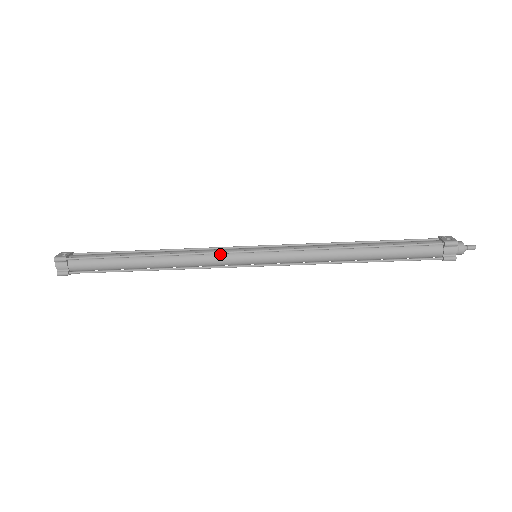
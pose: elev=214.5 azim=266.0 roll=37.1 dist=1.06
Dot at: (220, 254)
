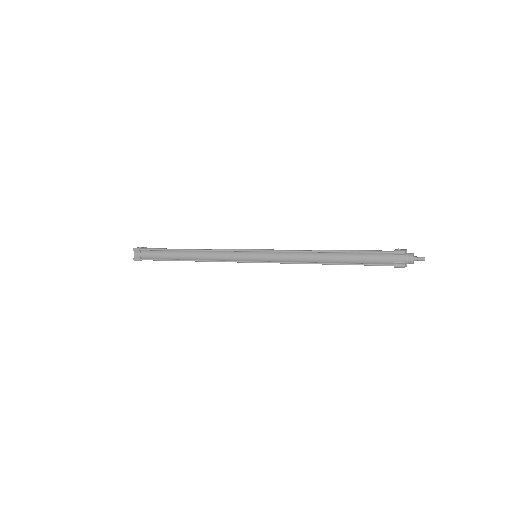
Dot at: (231, 252)
